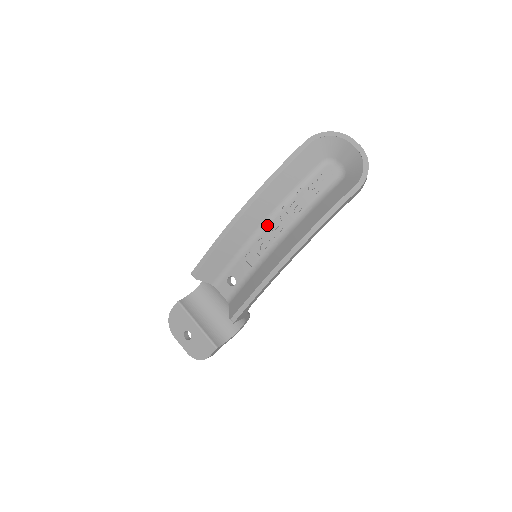
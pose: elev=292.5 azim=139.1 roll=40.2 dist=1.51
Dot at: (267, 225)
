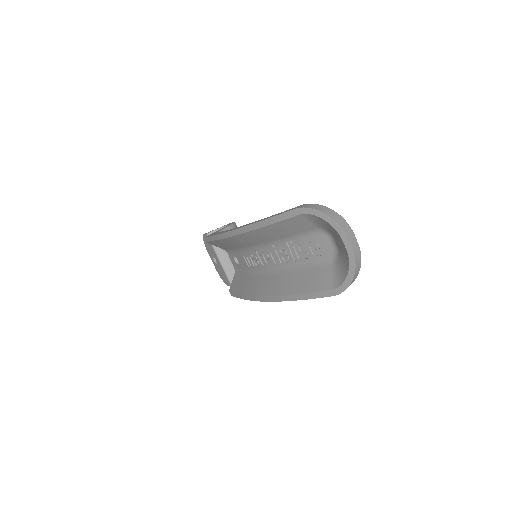
Dot at: (259, 249)
